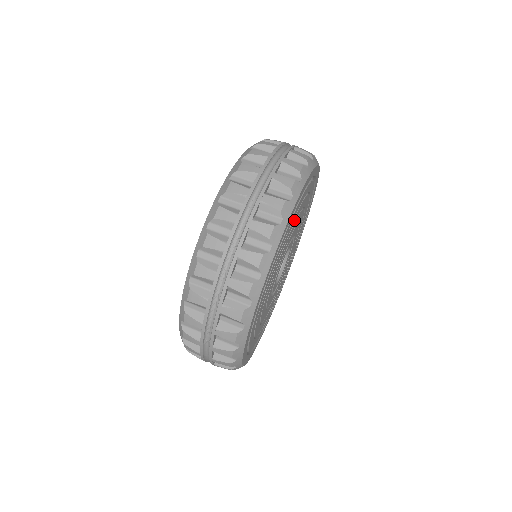
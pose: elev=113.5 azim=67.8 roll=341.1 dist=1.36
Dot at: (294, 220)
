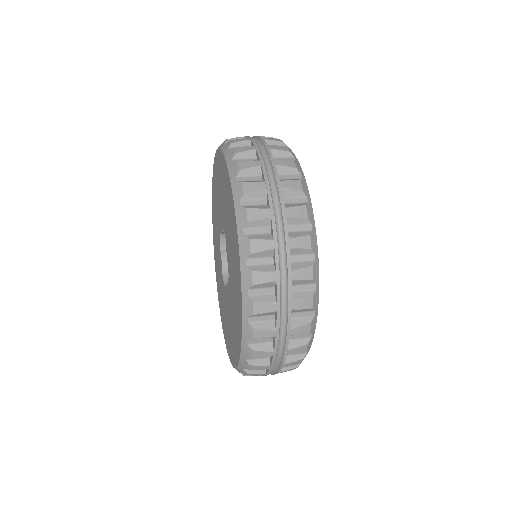
Dot at: occluded
